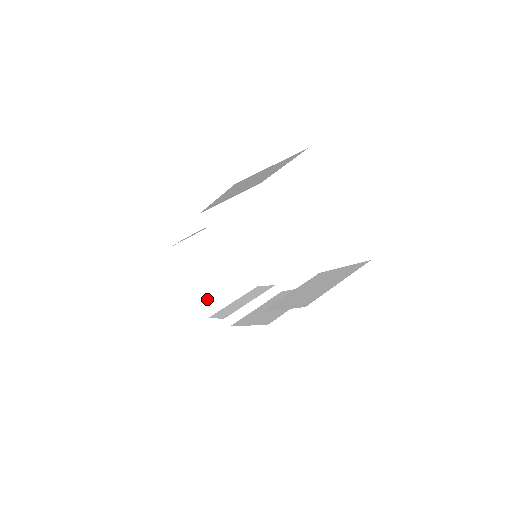
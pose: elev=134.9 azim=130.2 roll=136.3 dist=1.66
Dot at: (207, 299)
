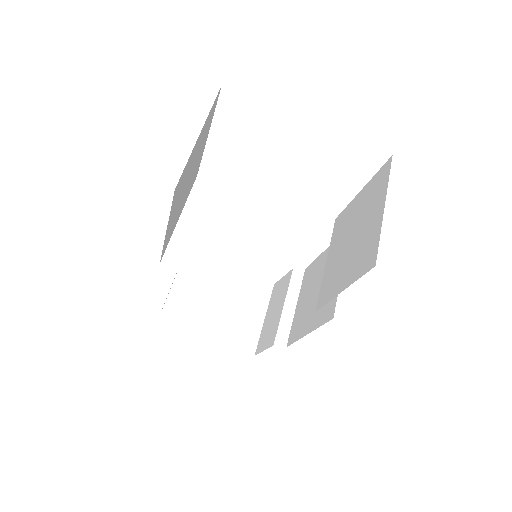
Dot at: (238, 339)
